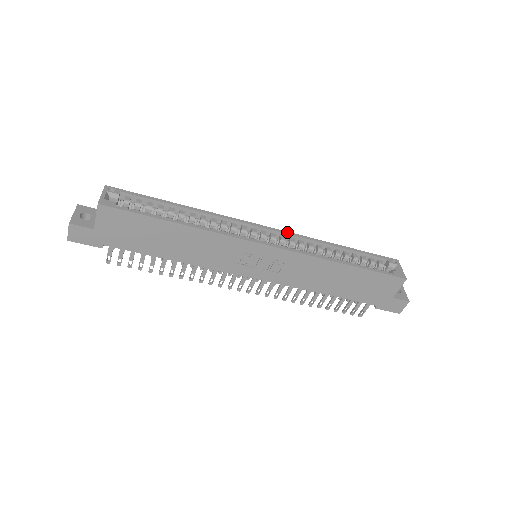
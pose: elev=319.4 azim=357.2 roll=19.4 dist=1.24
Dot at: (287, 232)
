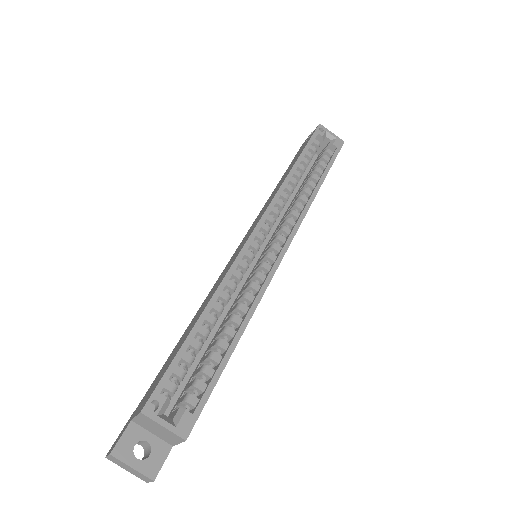
Dot at: (268, 209)
